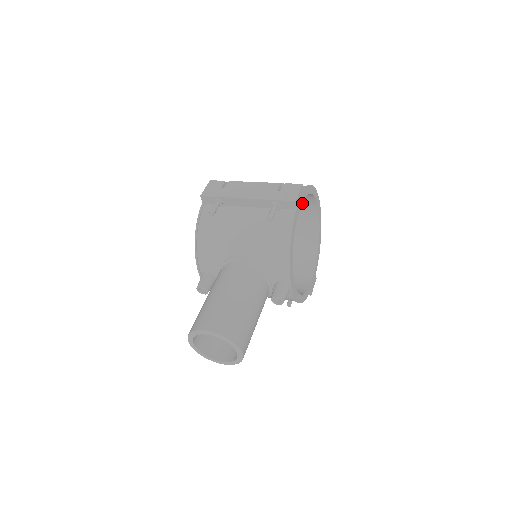
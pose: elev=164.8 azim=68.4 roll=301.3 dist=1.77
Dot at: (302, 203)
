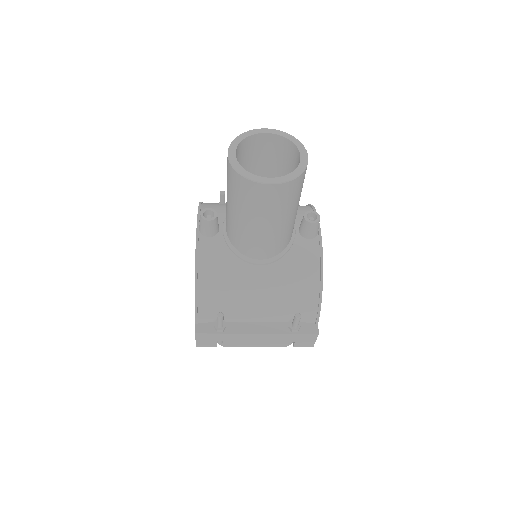
Dot at: occluded
